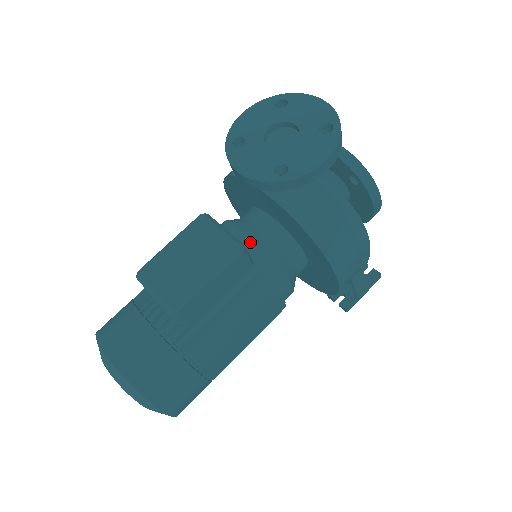
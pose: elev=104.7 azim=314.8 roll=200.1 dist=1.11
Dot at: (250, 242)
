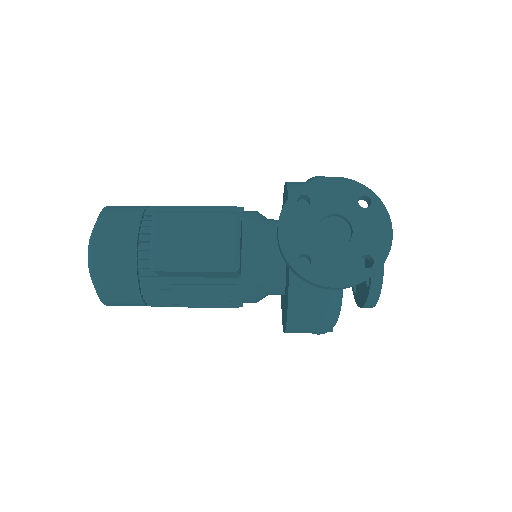
Dot at: (252, 258)
